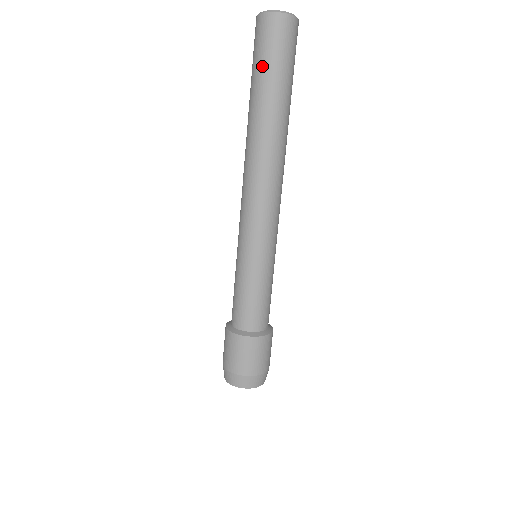
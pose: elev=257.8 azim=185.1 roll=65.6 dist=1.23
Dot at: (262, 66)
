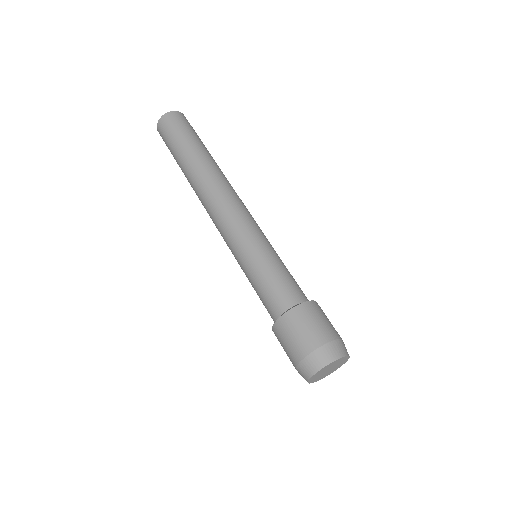
Dot at: (174, 141)
